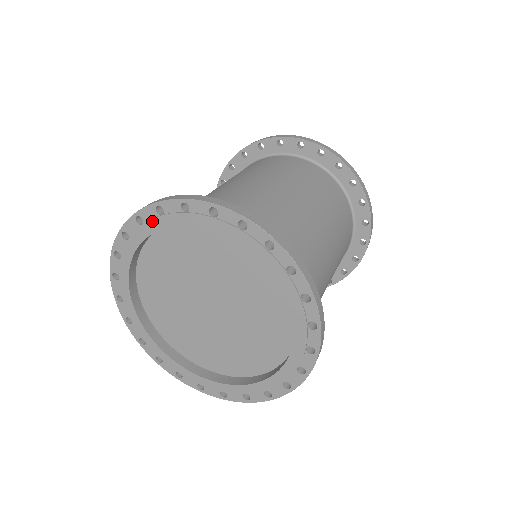
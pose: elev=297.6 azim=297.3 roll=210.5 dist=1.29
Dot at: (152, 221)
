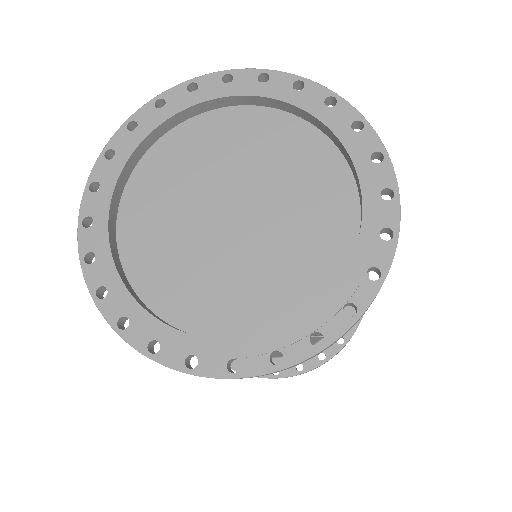
Dot at: (245, 83)
